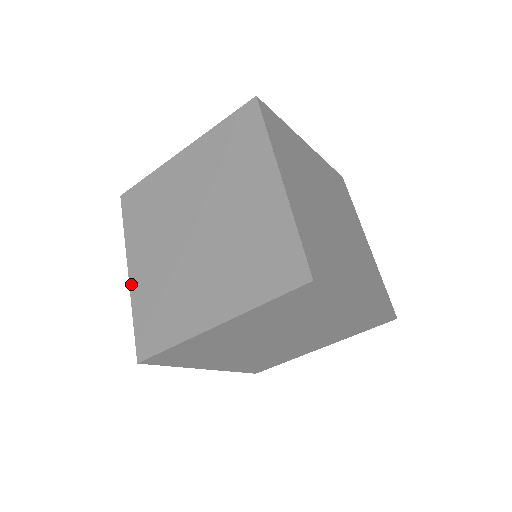
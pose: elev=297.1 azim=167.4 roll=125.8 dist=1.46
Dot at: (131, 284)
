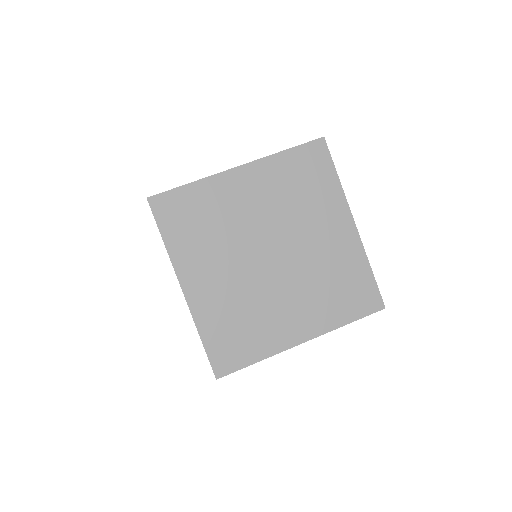
Dot at: (190, 303)
